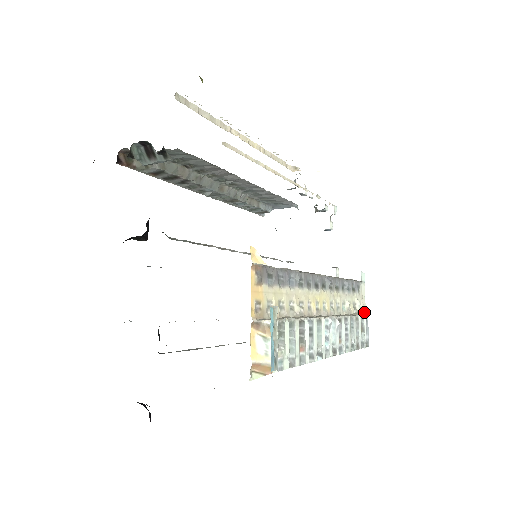
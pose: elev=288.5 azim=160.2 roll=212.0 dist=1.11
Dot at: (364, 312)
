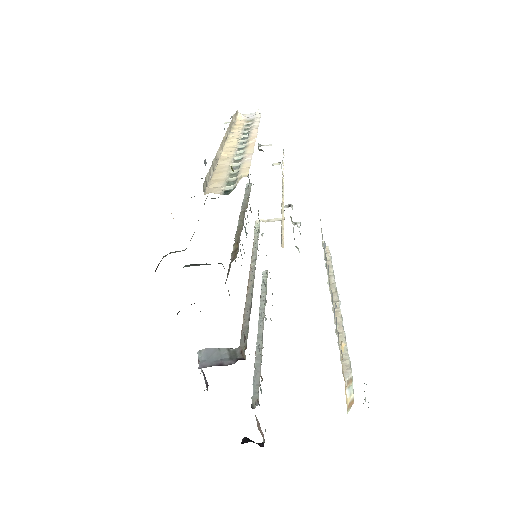
Dot at: occluded
